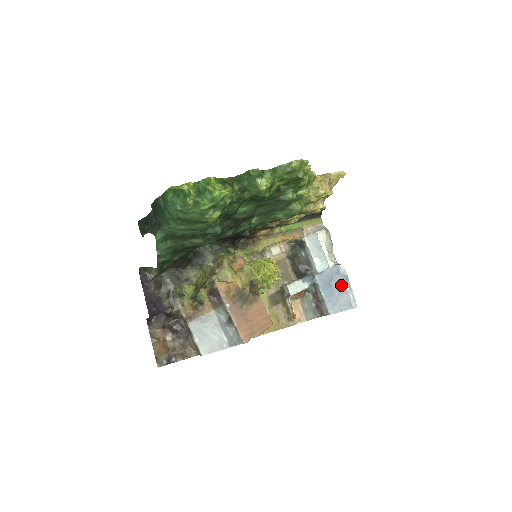
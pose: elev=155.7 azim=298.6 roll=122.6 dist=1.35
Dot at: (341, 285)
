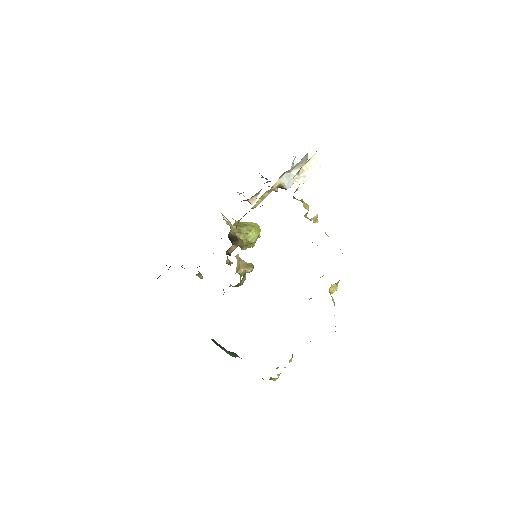
Dot at: occluded
